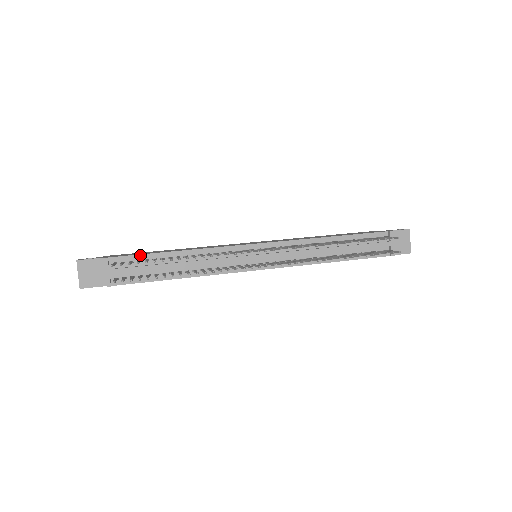
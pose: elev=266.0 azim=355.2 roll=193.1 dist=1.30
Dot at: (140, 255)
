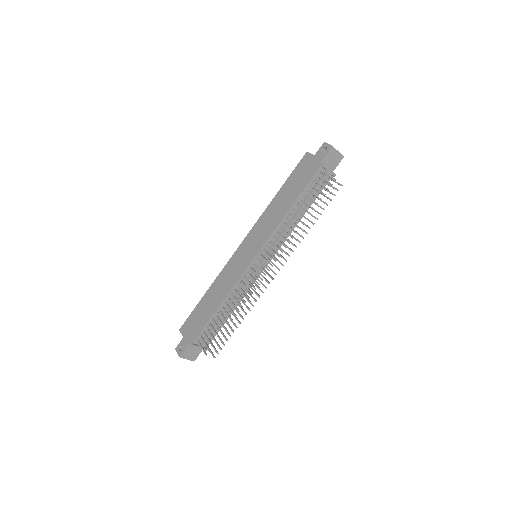
Dot at: (205, 327)
